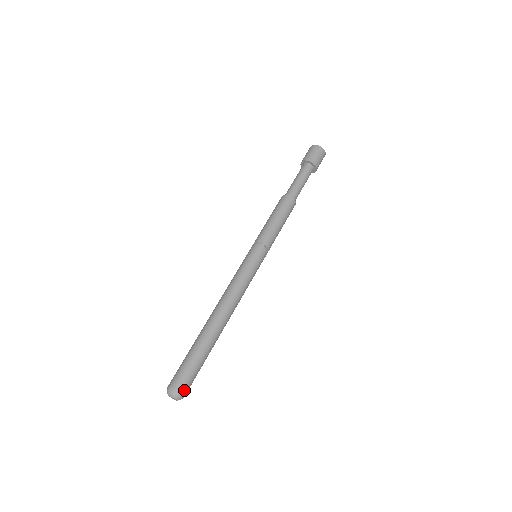
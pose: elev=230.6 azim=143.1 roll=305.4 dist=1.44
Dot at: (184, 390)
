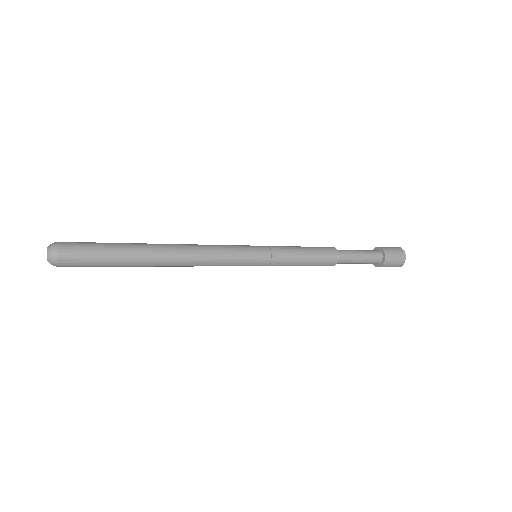
Dot at: (63, 265)
